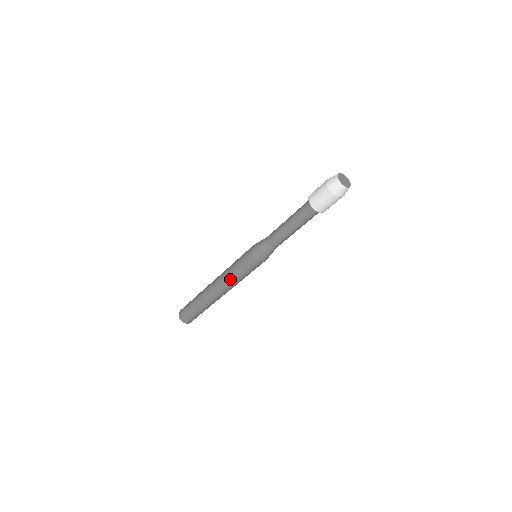
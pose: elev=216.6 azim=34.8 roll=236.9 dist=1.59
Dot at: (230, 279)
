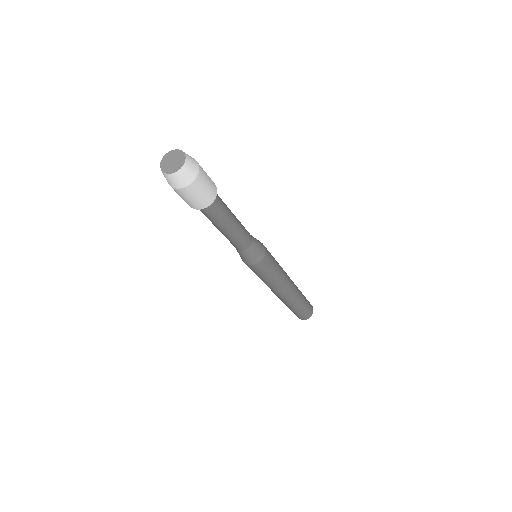
Dot at: occluded
